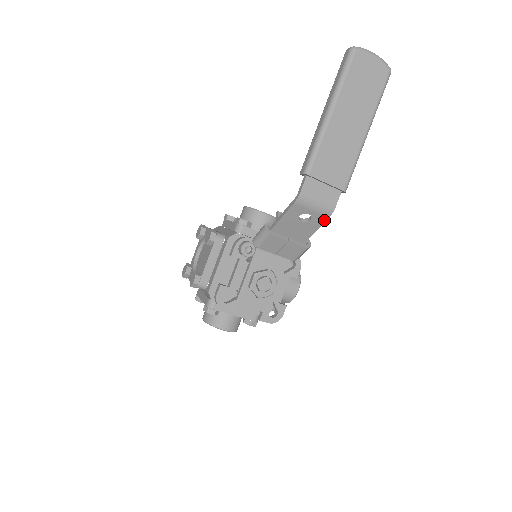
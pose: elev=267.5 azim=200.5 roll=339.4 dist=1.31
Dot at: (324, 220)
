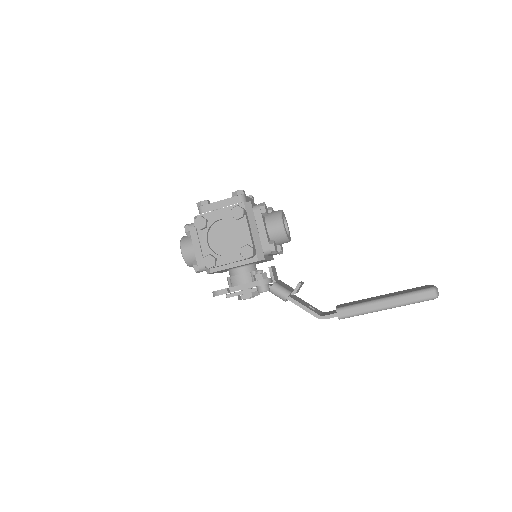
Dot at: occluded
